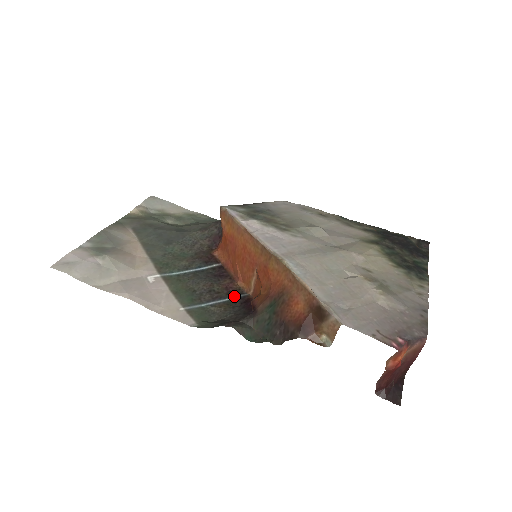
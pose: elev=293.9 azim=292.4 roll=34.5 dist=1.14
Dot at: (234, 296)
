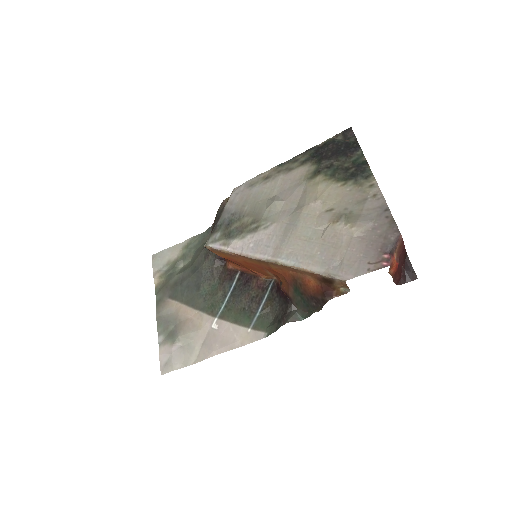
Dot at: (268, 290)
